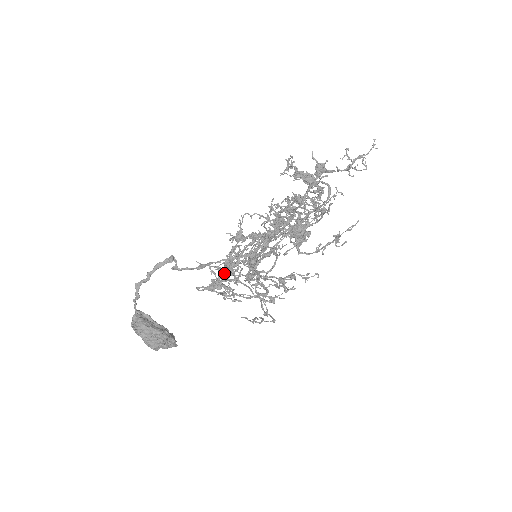
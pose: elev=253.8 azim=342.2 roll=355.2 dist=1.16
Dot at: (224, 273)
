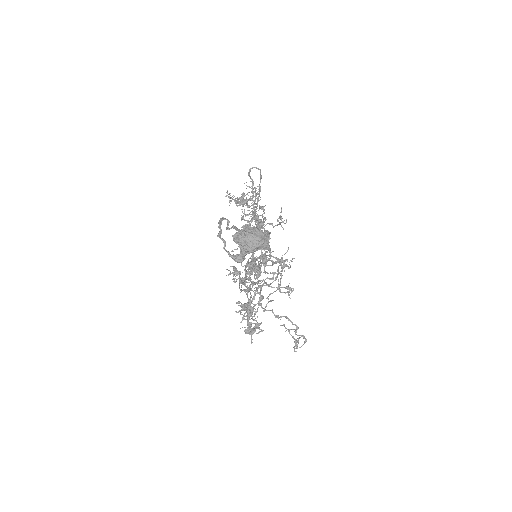
Dot at: occluded
